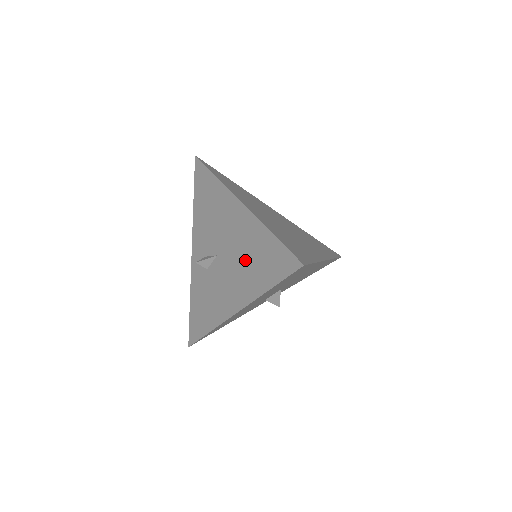
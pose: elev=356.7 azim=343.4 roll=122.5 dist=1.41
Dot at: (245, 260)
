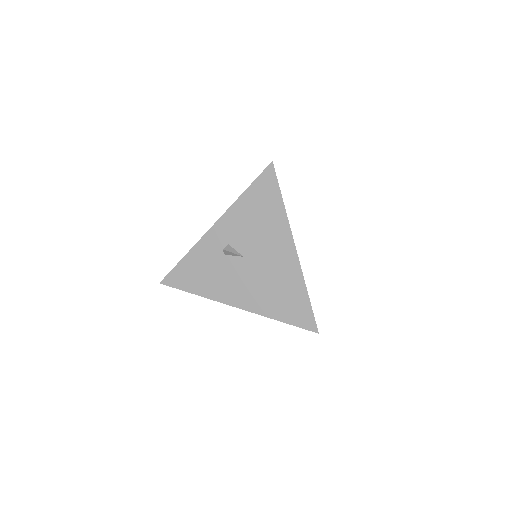
Dot at: (272, 287)
